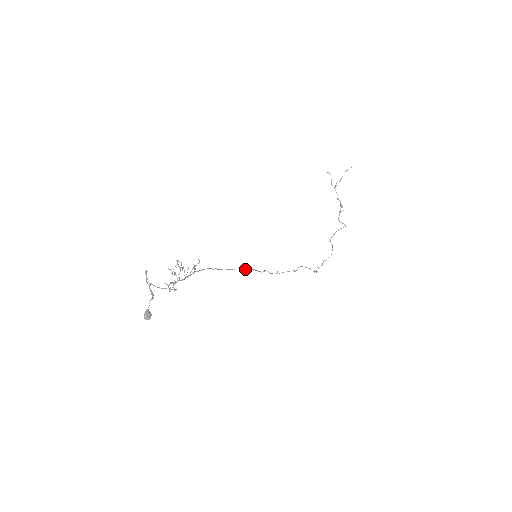
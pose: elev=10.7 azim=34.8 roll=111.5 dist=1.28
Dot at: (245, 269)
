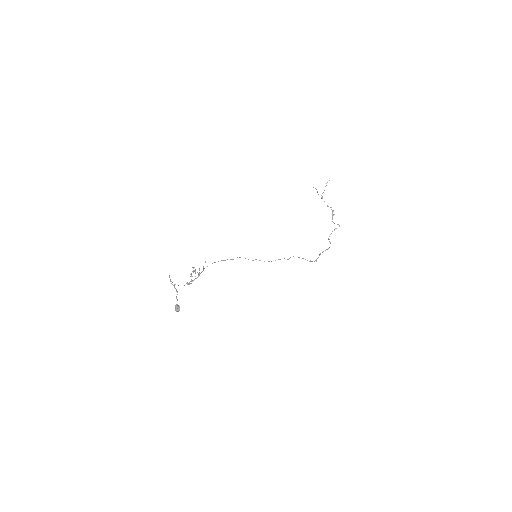
Dot at: occluded
